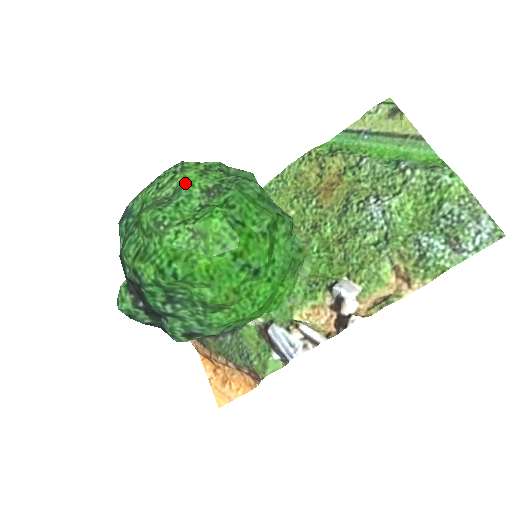
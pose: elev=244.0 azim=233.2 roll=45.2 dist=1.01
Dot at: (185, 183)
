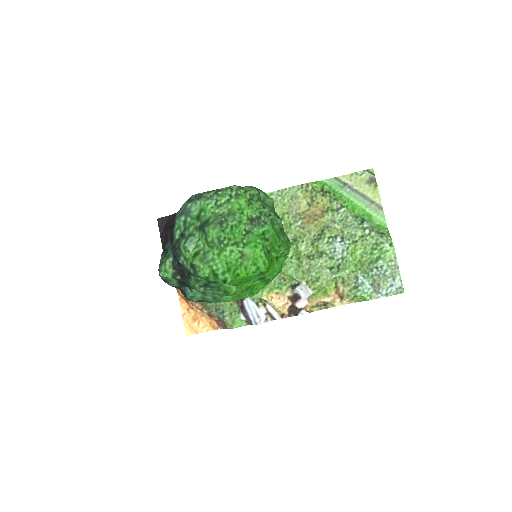
Dot at: (238, 210)
